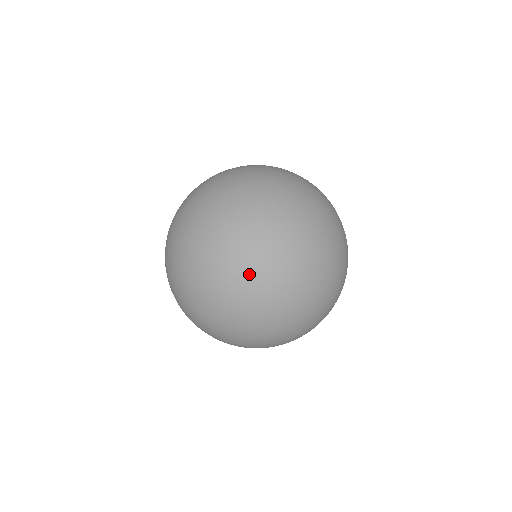
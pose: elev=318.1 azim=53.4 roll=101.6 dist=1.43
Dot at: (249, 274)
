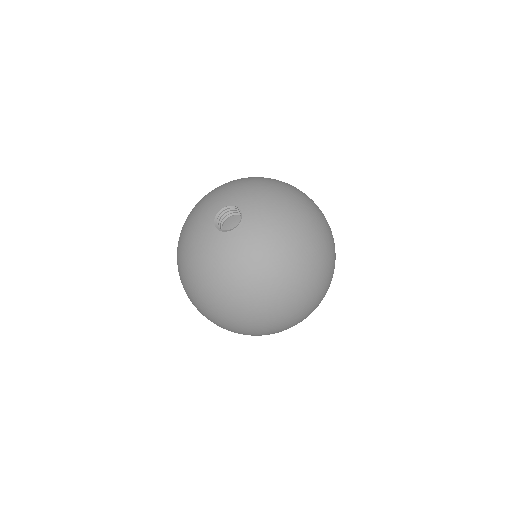
Dot at: occluded
